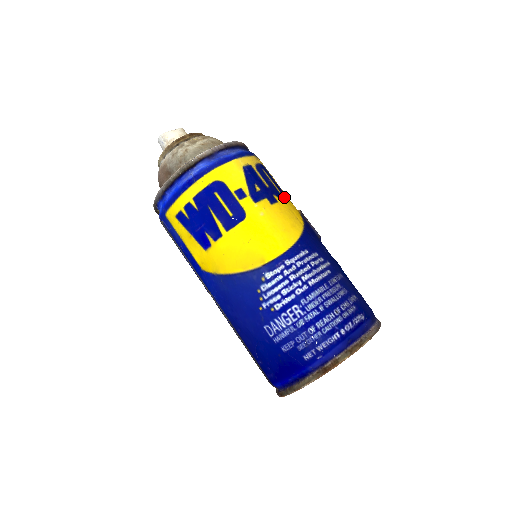
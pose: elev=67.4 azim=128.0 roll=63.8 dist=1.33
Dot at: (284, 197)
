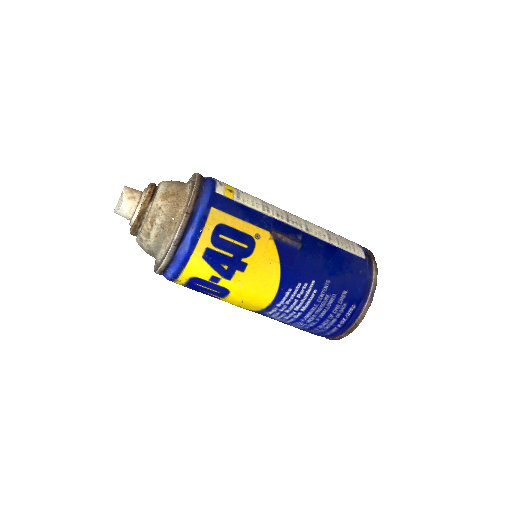
Dot at: (251, 247)
